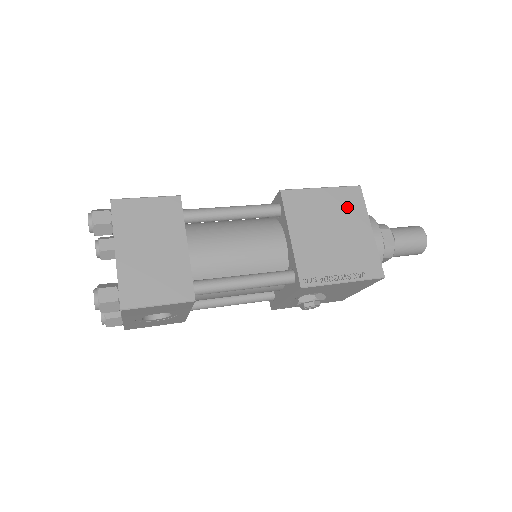
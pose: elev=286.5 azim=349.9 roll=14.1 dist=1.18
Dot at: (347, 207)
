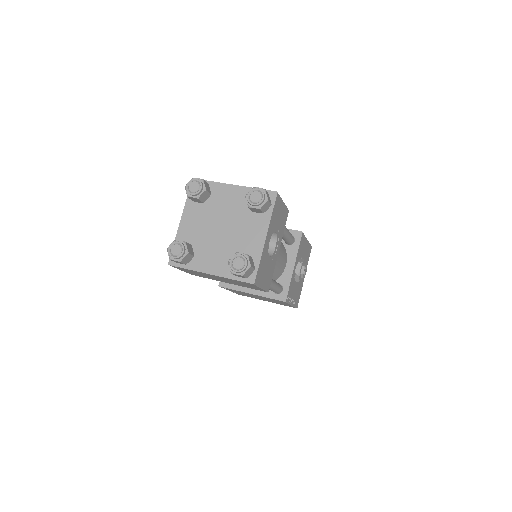
Dot at: occluded
